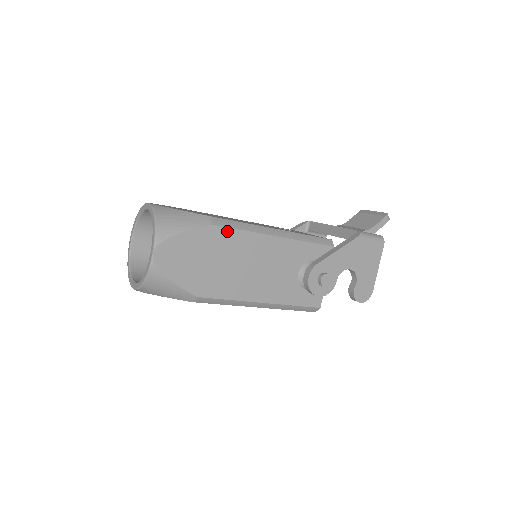
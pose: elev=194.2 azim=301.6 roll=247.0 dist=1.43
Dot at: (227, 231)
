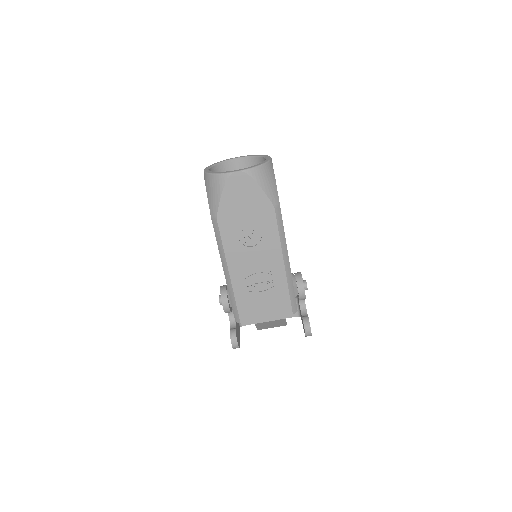
Dot at: occluded
